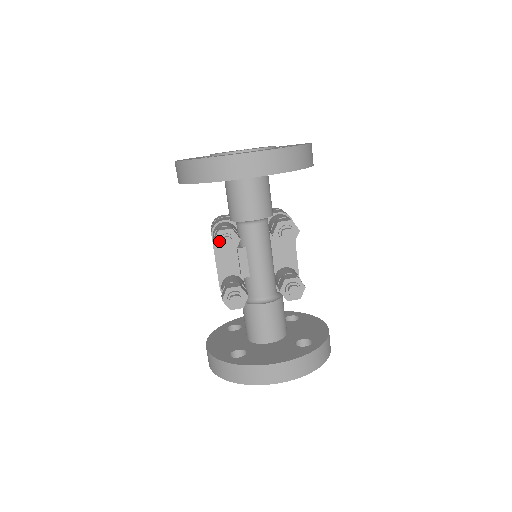
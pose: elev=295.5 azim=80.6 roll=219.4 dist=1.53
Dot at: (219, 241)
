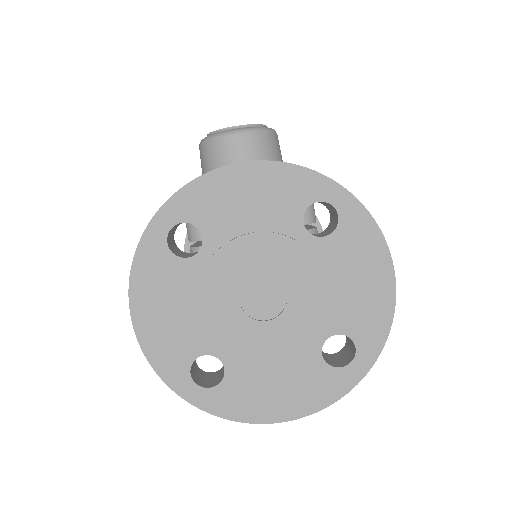
Dot at: occluded
